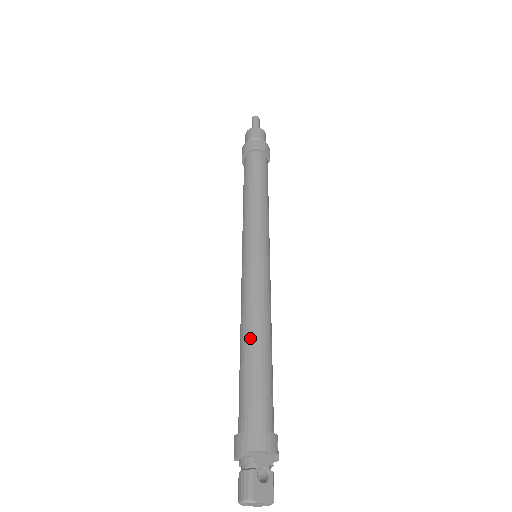
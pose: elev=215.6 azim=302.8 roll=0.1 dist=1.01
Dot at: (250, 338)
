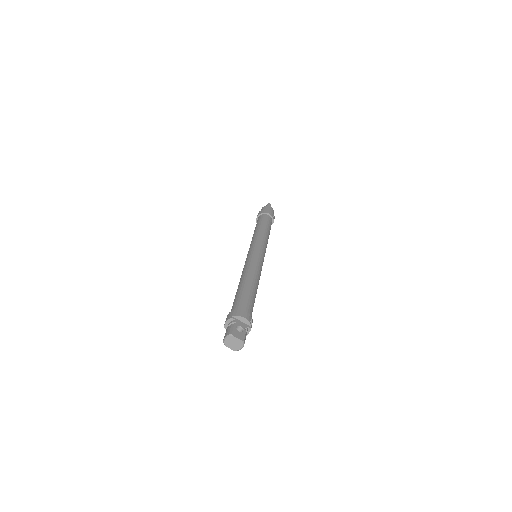
Dot at: (244, 280)
